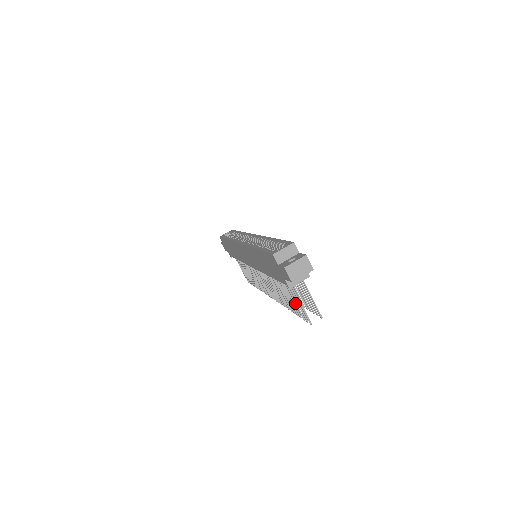
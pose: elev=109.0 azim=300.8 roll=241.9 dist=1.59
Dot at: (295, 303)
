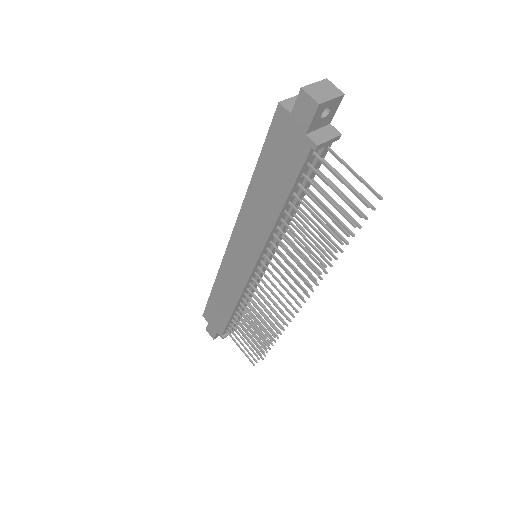
Dot at: (332, 204)
